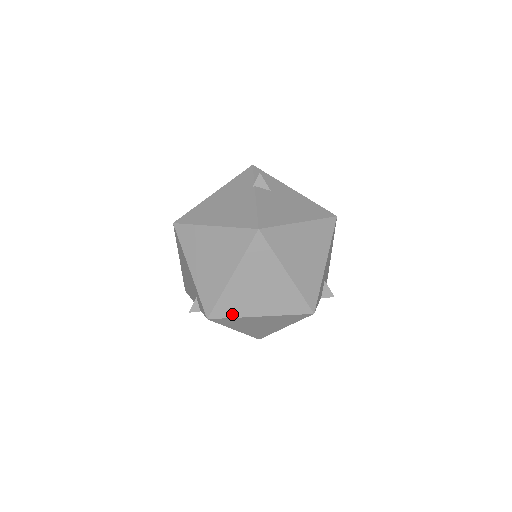
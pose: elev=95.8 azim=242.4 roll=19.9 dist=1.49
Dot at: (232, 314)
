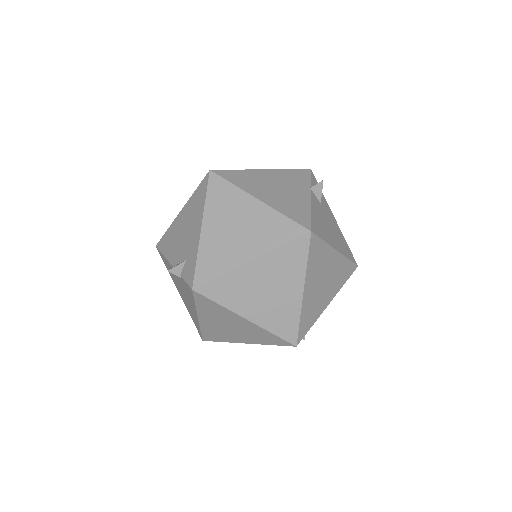
Dot at: (221, 300)
